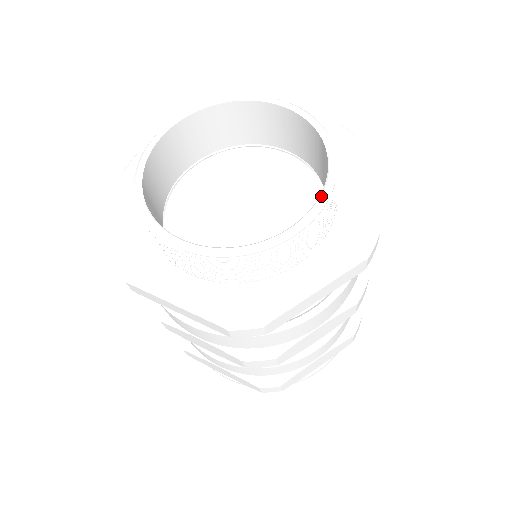
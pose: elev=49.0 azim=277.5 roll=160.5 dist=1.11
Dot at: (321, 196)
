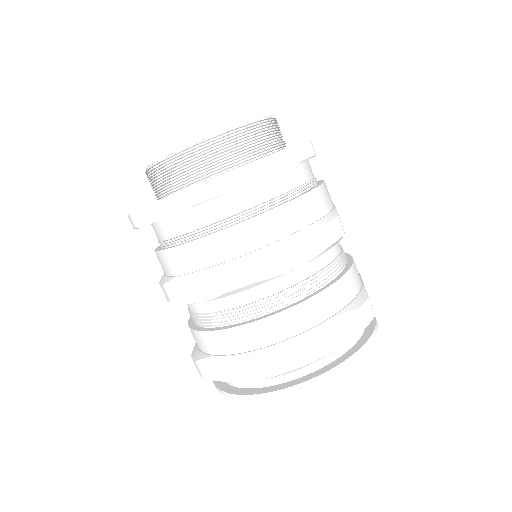
Dot at: (256, 119)
